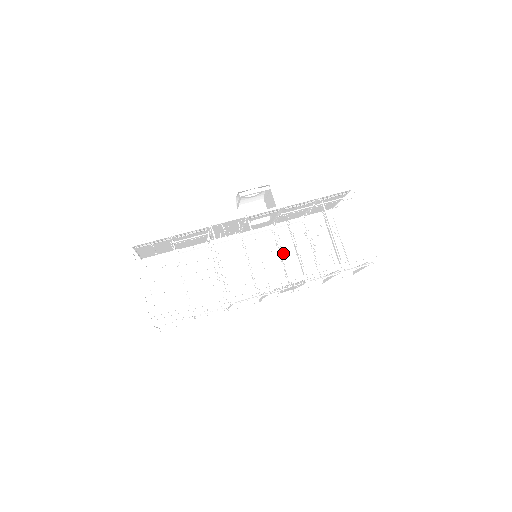
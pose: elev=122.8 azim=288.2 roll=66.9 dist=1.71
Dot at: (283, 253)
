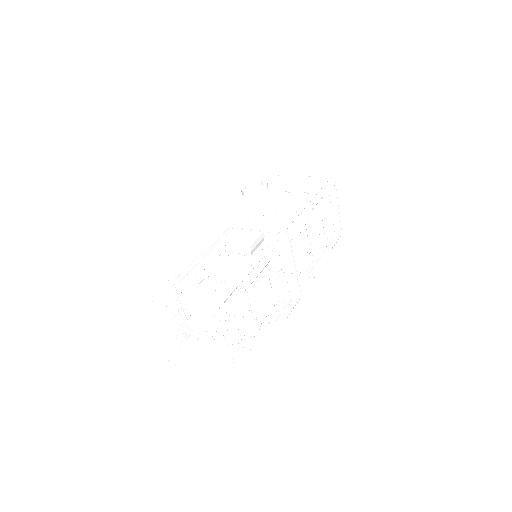
Dot at: occluded
